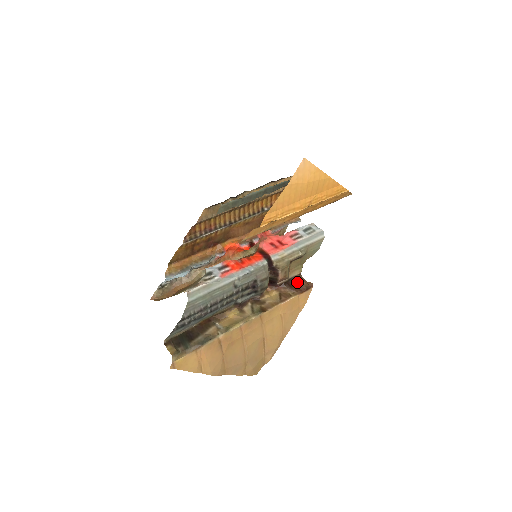
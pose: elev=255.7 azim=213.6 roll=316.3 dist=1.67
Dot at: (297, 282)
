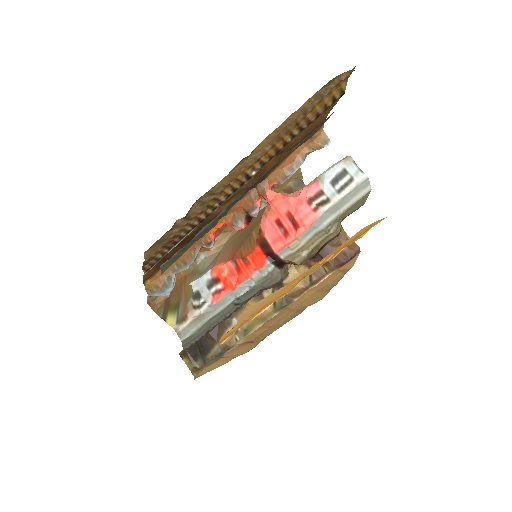
Dot at: (335, 247)
